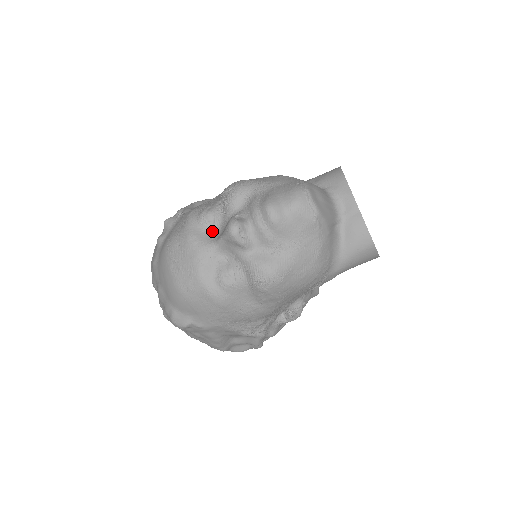
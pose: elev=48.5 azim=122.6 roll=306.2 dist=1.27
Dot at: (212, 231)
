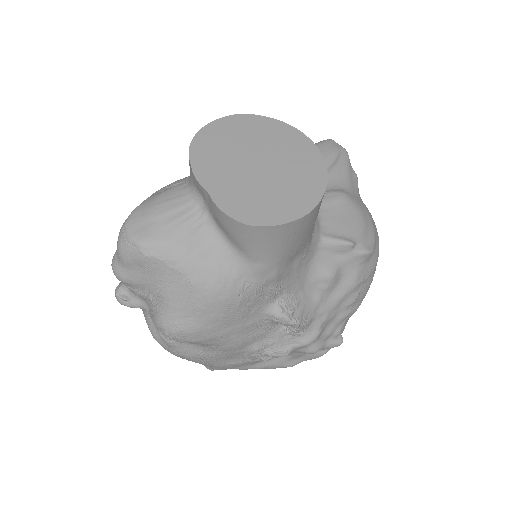
Dot at: occluded
